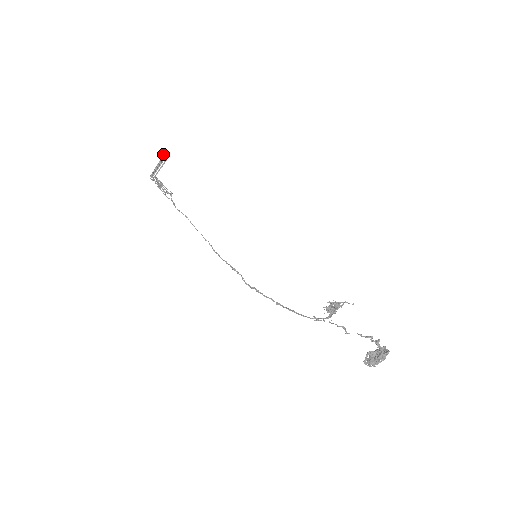
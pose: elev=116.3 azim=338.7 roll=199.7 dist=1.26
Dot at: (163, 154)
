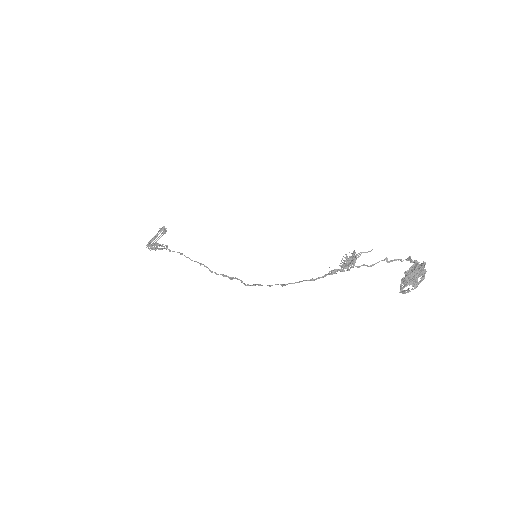
Dot at: occluded
